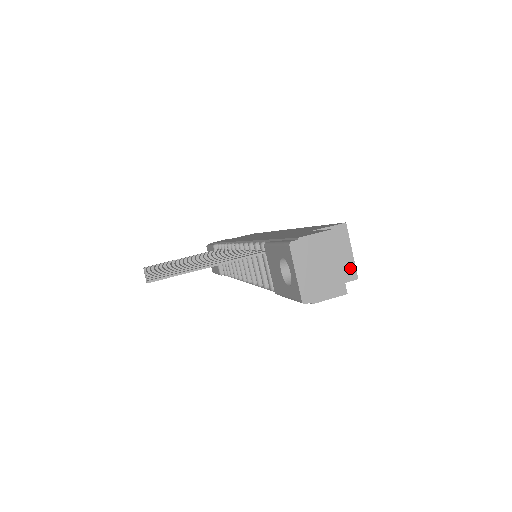
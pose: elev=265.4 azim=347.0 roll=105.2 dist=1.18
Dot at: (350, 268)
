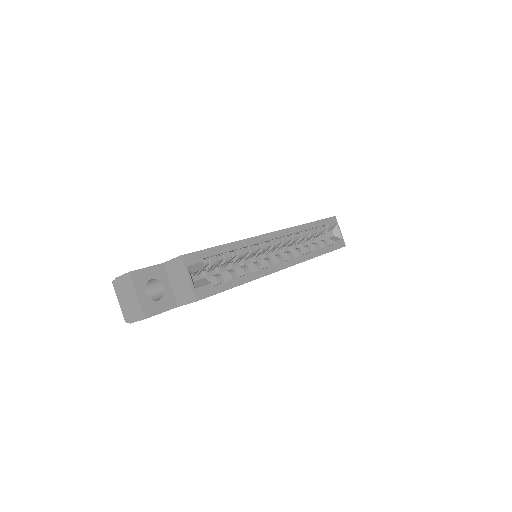
Dot at: (190, 292)
